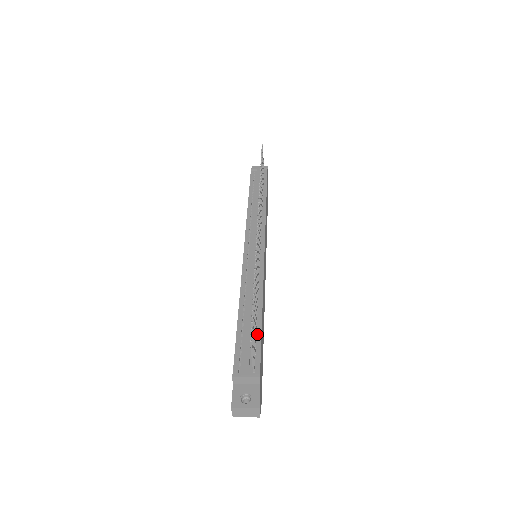
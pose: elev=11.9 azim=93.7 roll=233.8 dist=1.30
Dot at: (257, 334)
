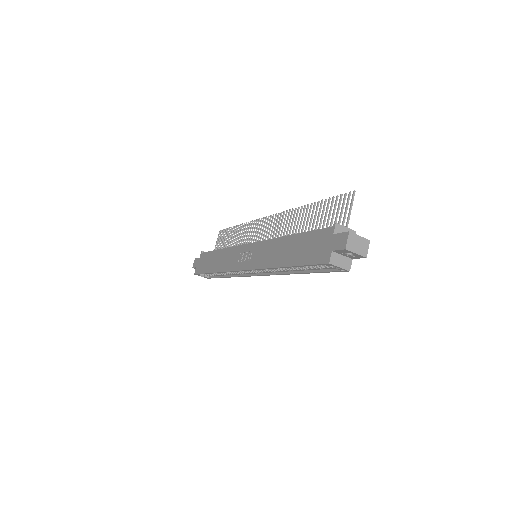
Dot at: occluded
